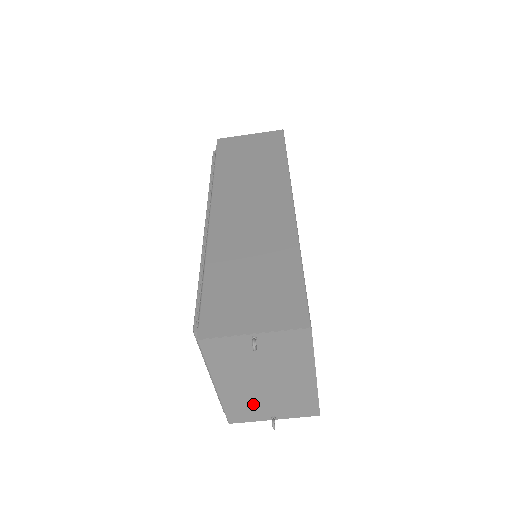
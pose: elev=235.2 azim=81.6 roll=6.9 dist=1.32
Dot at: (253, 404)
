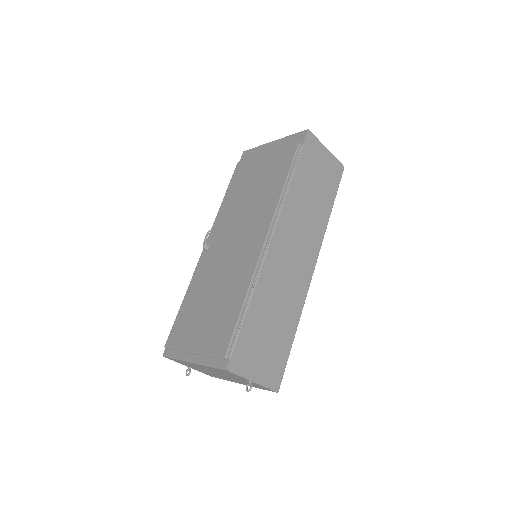
Dot at: (193, 366)
